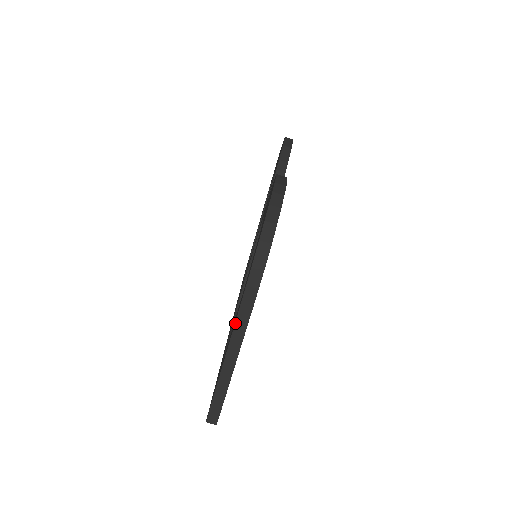
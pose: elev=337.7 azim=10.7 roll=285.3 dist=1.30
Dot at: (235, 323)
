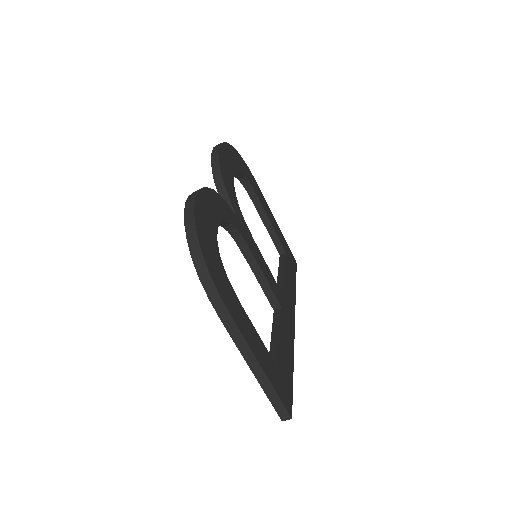
Dot at: occluded
